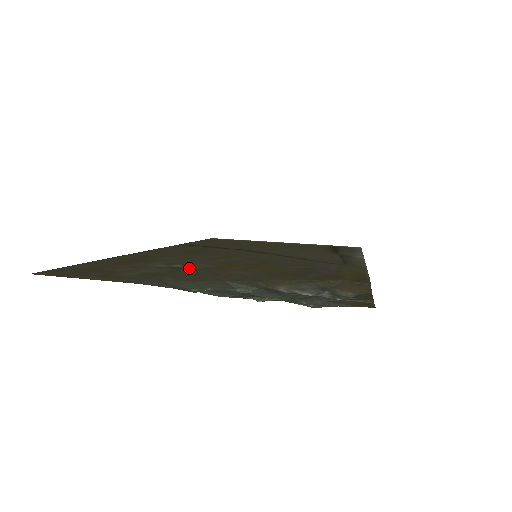
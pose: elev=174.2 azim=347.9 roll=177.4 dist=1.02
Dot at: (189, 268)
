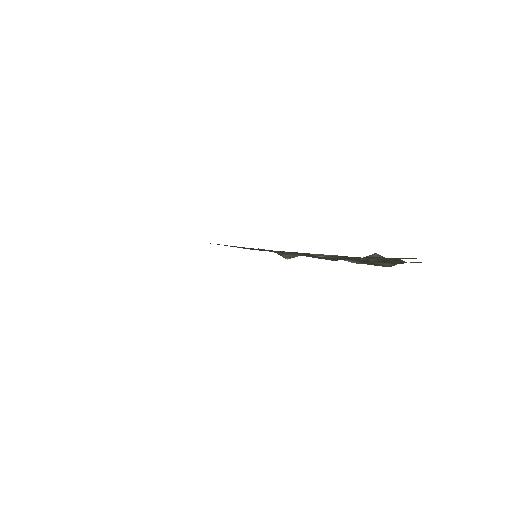
Dot at: occluded
